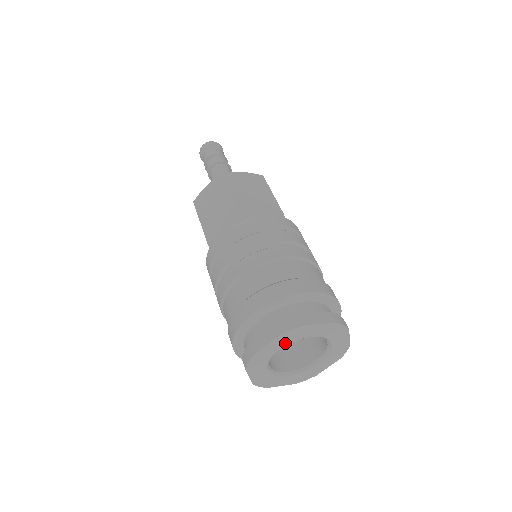
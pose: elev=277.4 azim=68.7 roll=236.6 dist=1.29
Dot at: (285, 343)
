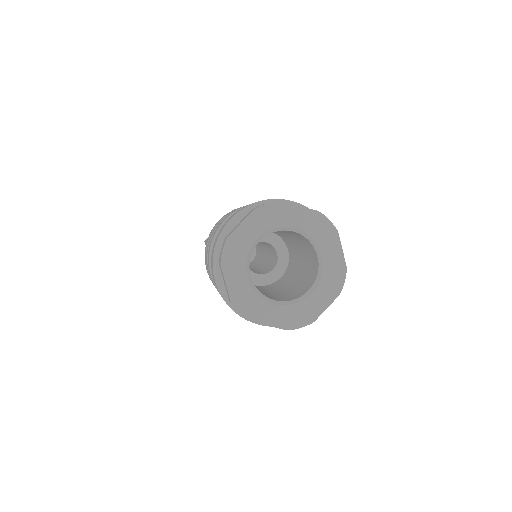
Dot at: (264, 228)
